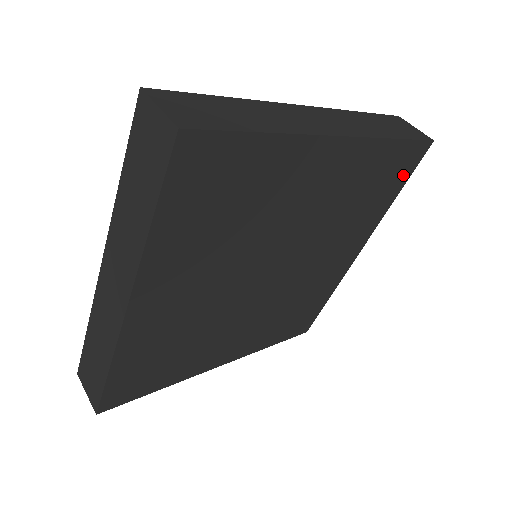
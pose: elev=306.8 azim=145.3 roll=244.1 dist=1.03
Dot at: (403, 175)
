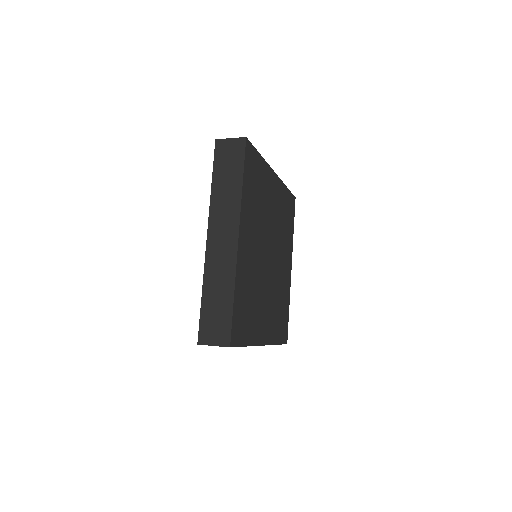
Dot at: (292, 215)
